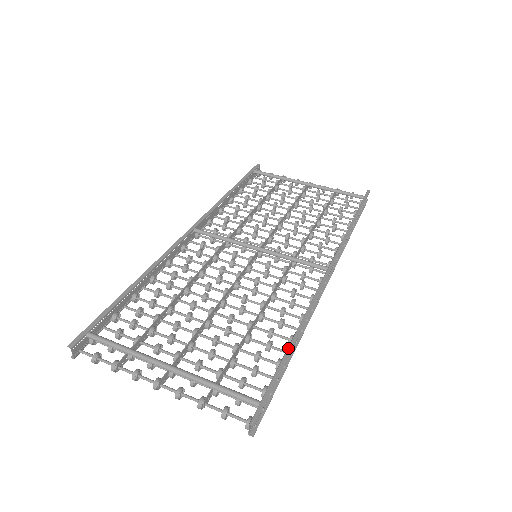
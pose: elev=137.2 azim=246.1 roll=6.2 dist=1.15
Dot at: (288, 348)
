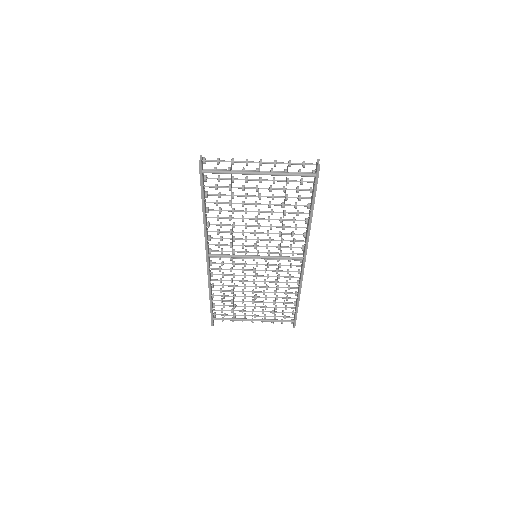
Dot at: (297, 305)
